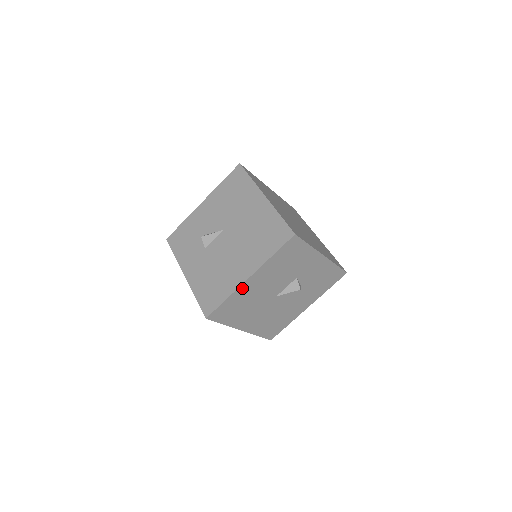
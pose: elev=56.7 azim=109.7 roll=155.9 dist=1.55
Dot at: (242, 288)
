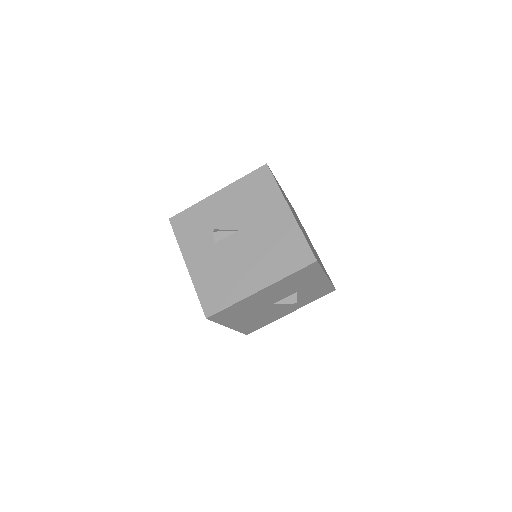
Dot at: (250, 297)
